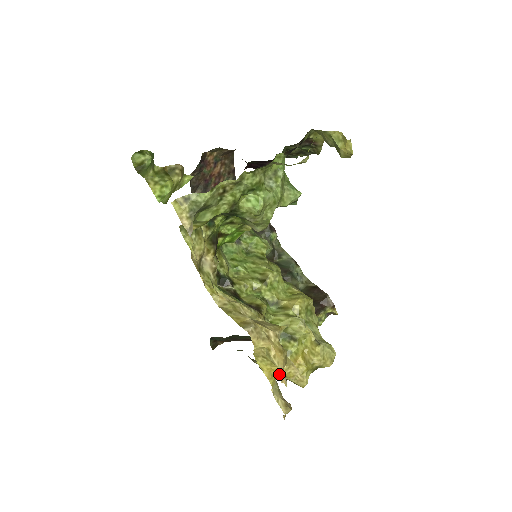
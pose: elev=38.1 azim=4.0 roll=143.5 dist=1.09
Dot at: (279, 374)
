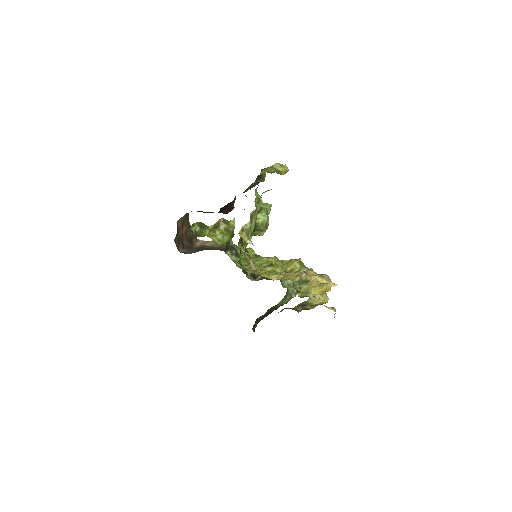
Dot at: (323, 292)
